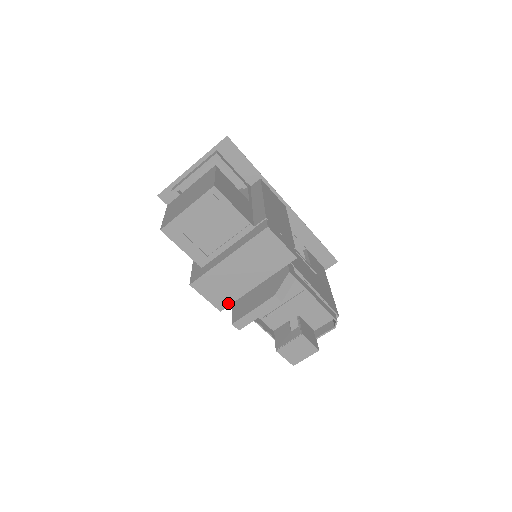
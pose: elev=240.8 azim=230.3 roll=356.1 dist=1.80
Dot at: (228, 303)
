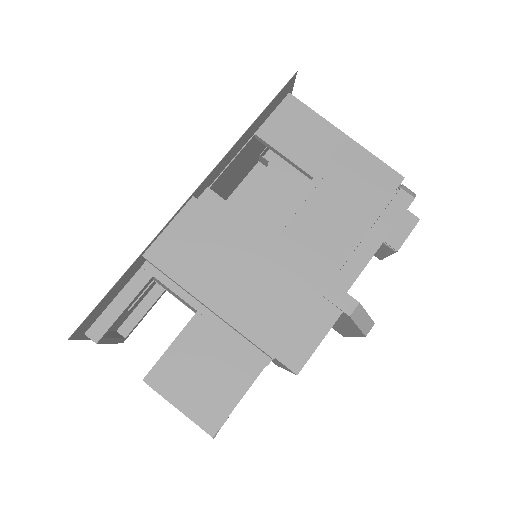
Dot at: occluded
